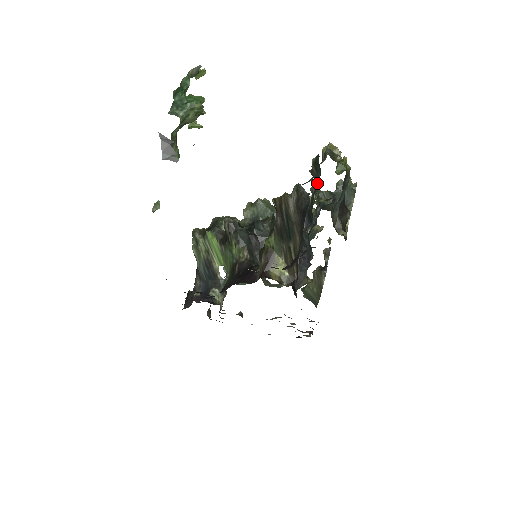
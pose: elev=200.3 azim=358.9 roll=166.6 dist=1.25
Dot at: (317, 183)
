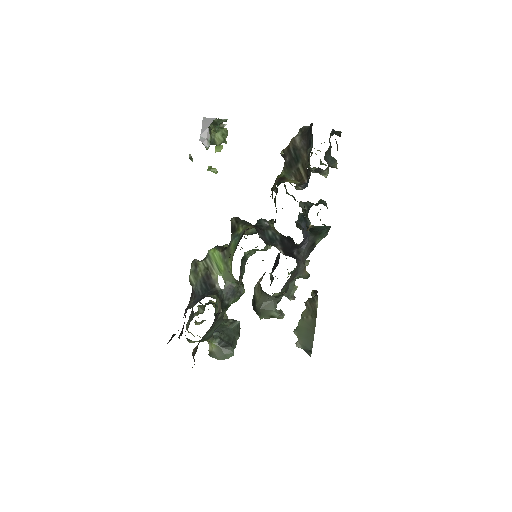
Dot at: (310, 152)
